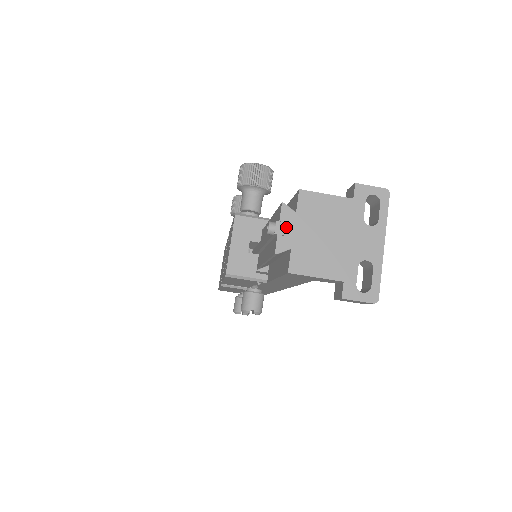
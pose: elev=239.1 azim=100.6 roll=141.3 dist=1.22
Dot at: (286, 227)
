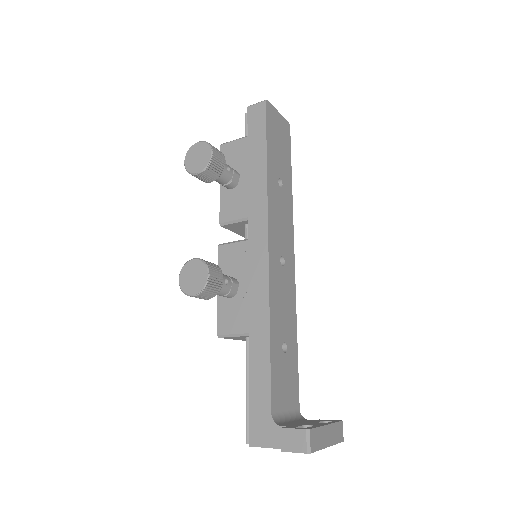
Dot at: occluded
